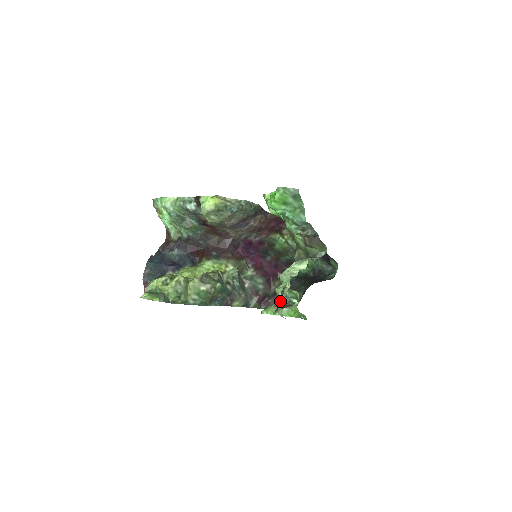
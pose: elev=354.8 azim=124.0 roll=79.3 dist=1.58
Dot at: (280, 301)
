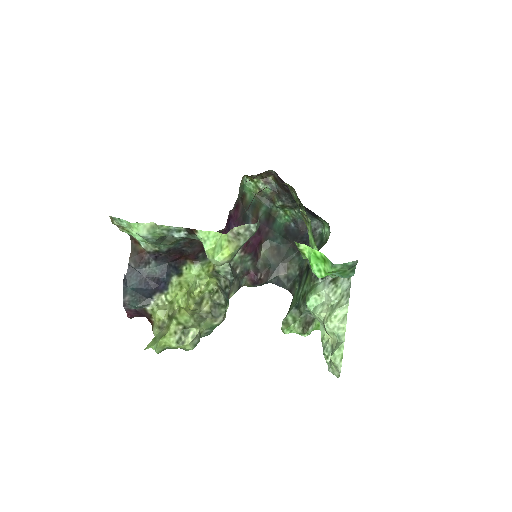
Dot at: (339, 373)
